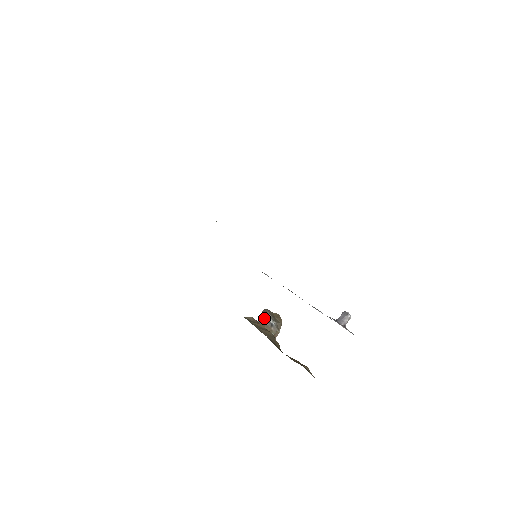
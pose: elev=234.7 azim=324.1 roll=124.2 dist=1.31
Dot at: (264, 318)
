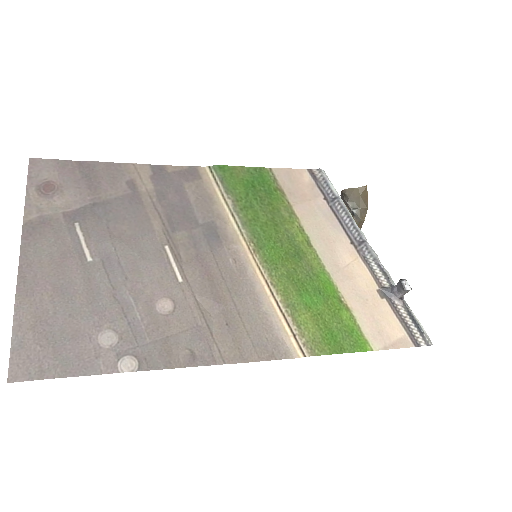
Dot at: (344, 202)
